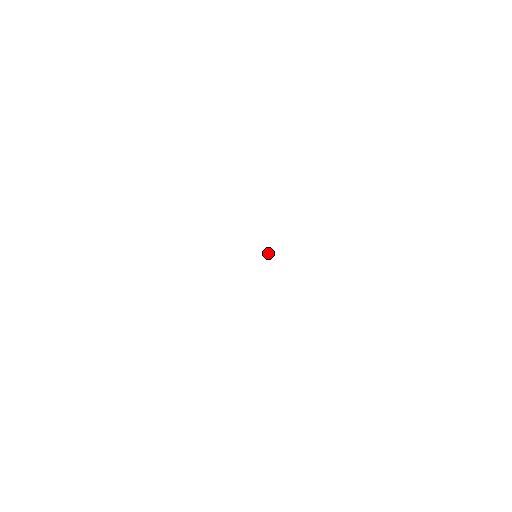
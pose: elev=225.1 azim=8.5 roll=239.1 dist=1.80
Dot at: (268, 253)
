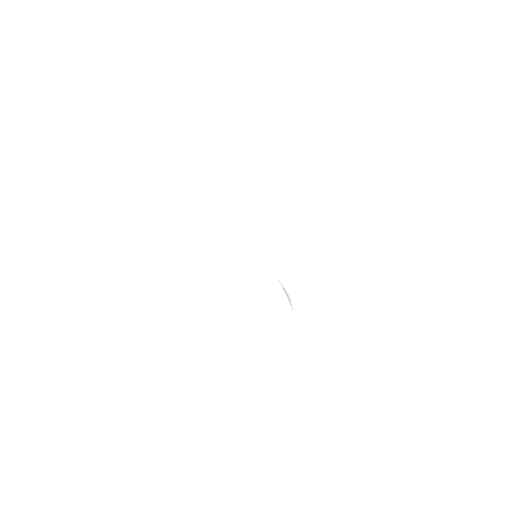
Dot at: (288, 296)
